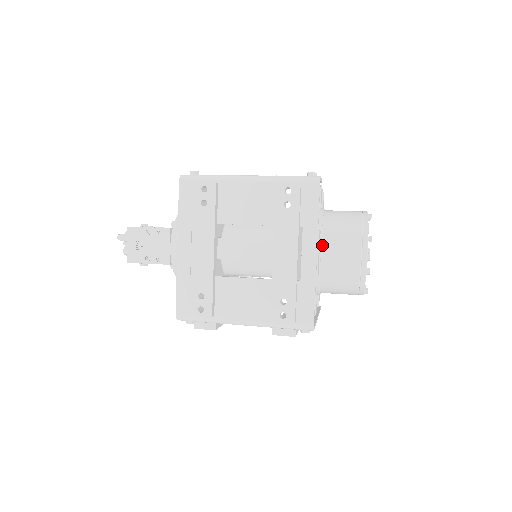
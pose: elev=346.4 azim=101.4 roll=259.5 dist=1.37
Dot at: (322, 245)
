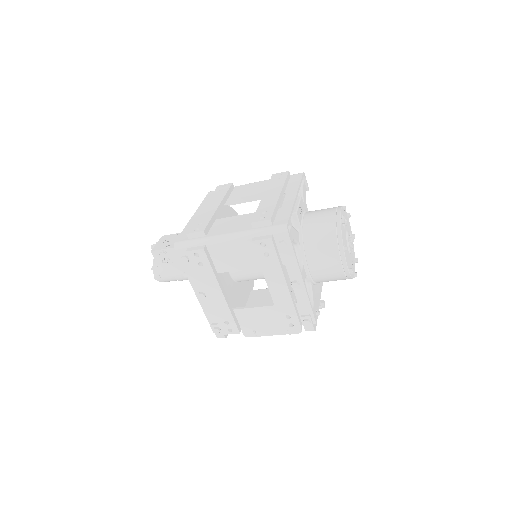
Dot at: (306, 213)
